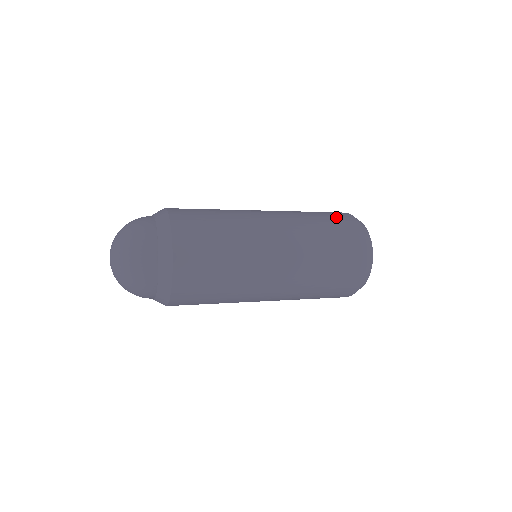
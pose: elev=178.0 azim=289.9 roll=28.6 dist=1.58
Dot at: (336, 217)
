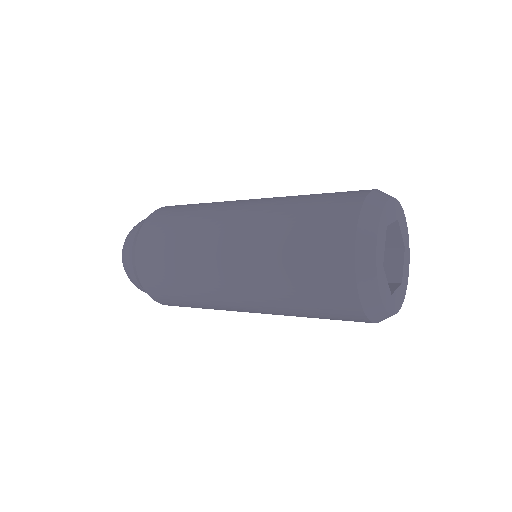
Dot at: (321, 235)
